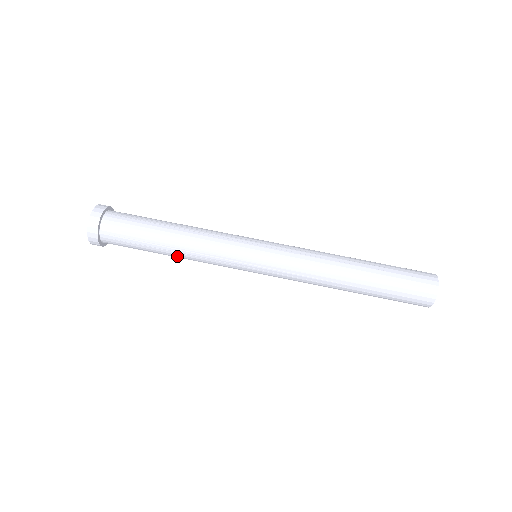
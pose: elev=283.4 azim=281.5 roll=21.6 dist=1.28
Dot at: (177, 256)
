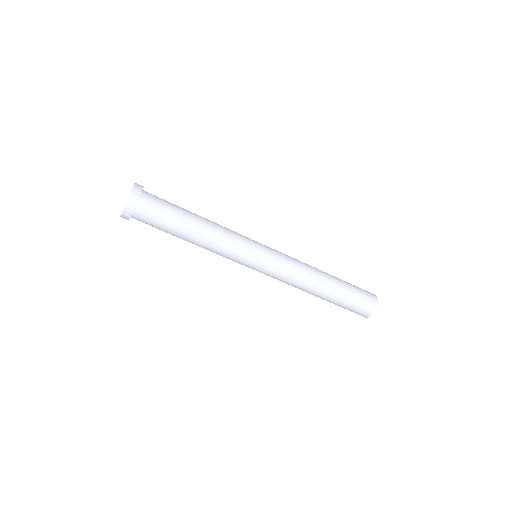
Dot at: occluded
